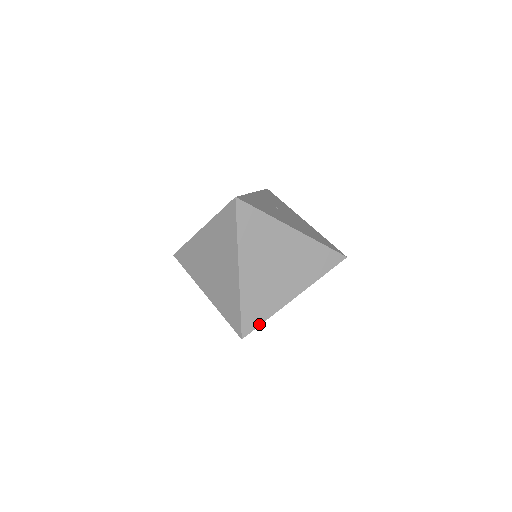
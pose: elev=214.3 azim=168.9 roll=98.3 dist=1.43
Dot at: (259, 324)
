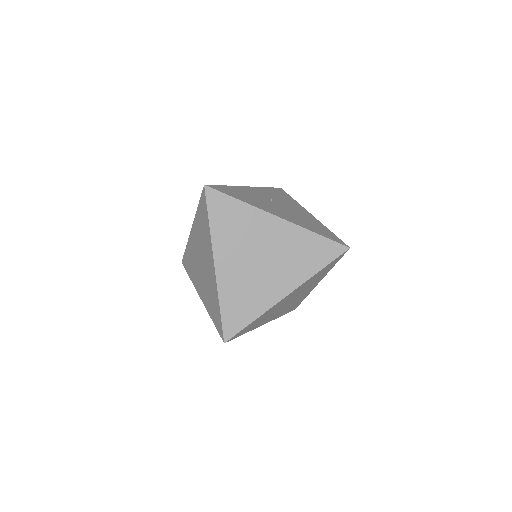
Dot at: (244, 326)
